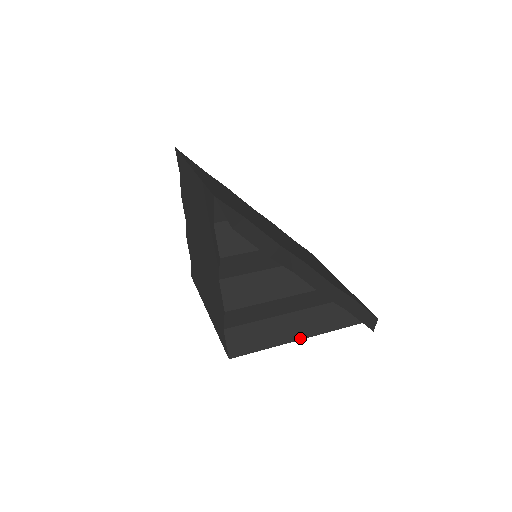
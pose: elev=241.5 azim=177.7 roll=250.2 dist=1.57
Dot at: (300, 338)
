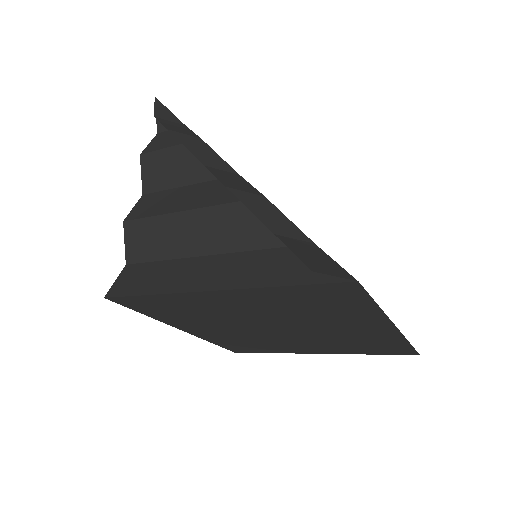
Dot at: (201, 289)
